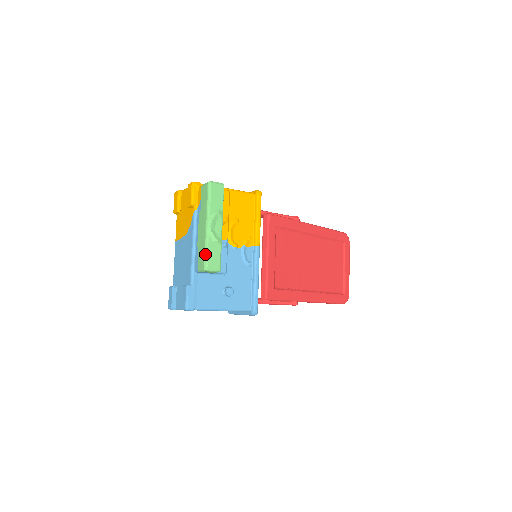
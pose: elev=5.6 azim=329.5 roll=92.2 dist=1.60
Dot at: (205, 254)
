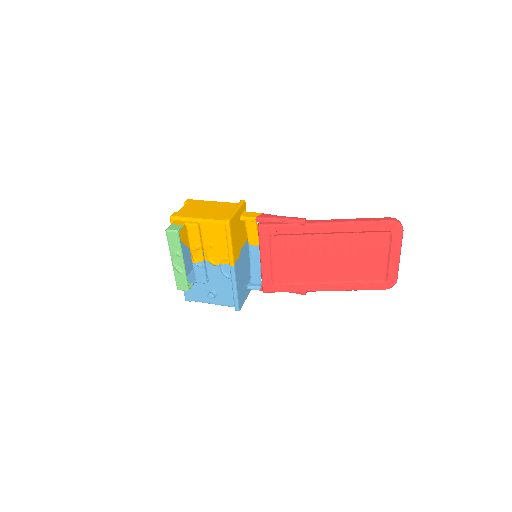
Dot at: (175, 279)
